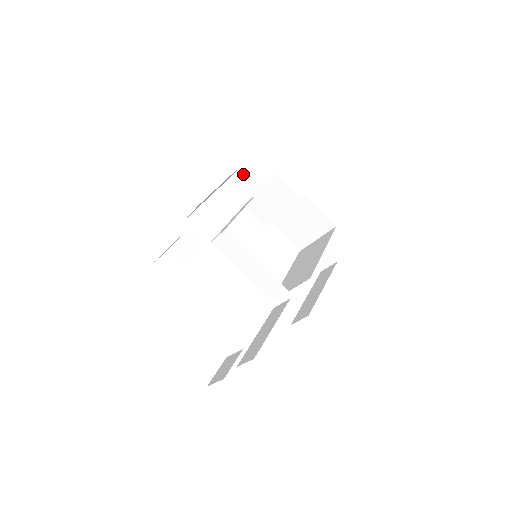
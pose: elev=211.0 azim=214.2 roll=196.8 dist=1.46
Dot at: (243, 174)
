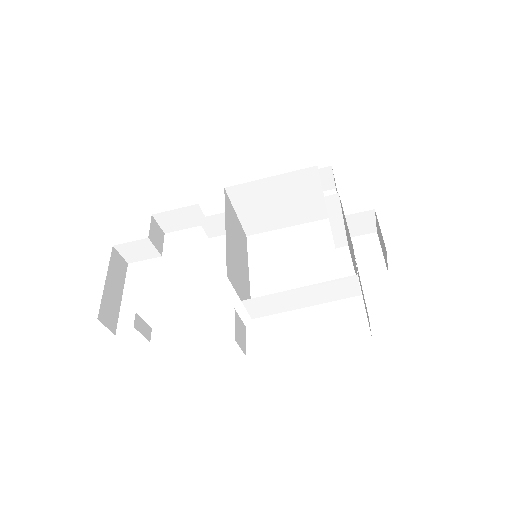
Dot at: occluded
